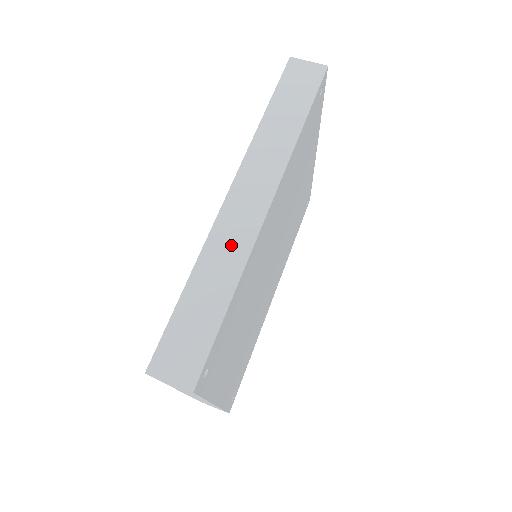
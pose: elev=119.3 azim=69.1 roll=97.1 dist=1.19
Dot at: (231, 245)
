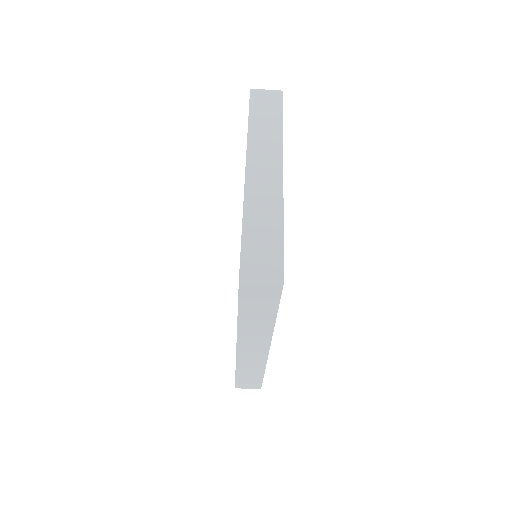
Dot at: (253, 363)
